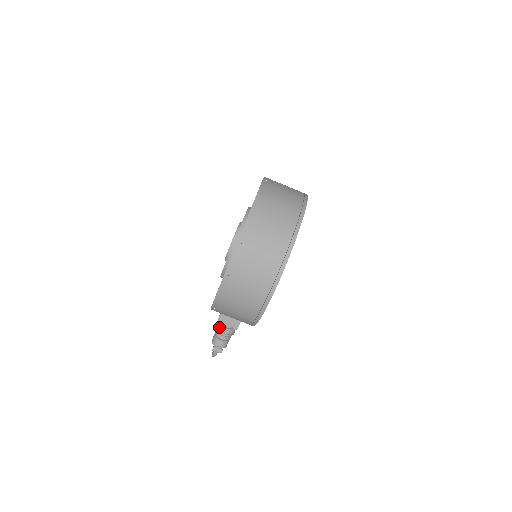
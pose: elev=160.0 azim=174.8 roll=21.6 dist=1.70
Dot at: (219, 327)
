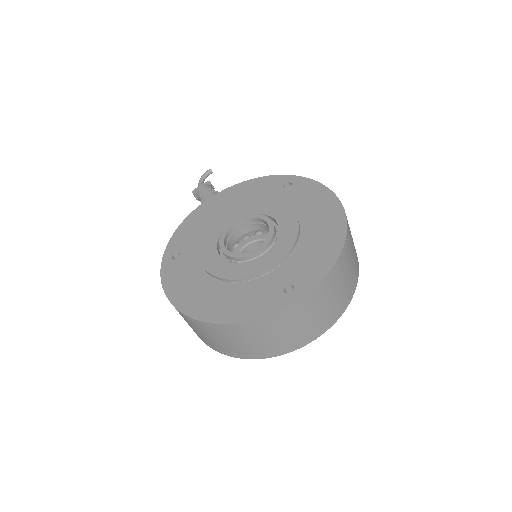
Dot at: occluded
